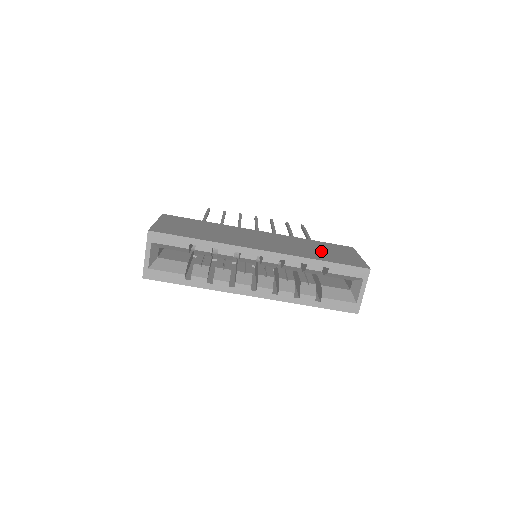
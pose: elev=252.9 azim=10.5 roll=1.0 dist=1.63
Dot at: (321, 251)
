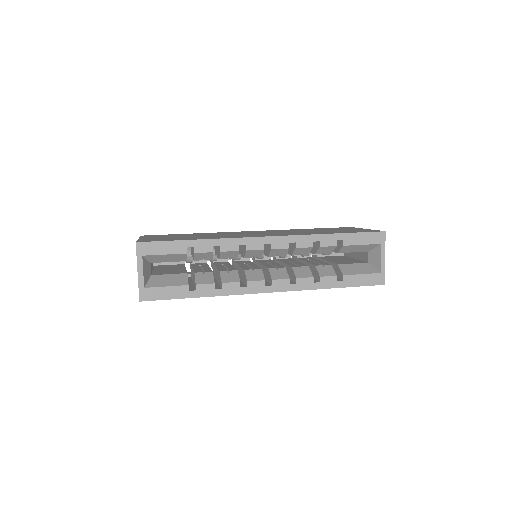
Dot at: occluded
